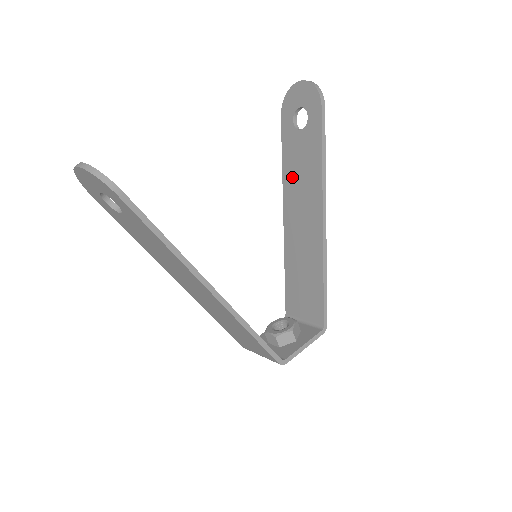
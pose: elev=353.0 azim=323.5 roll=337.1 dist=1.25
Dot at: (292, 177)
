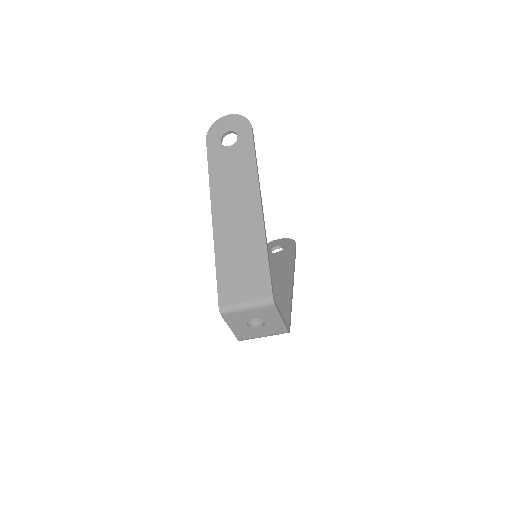
Dot at: occluded
